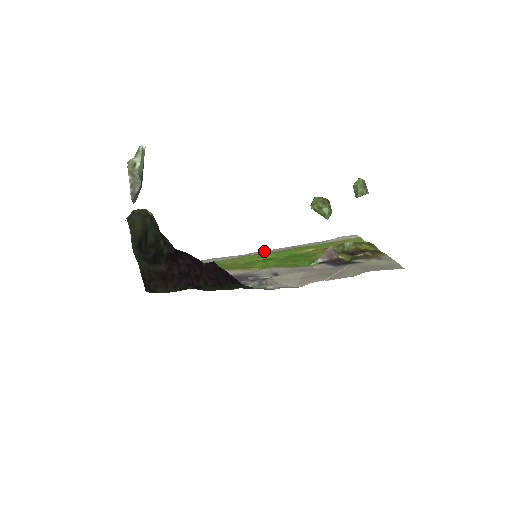
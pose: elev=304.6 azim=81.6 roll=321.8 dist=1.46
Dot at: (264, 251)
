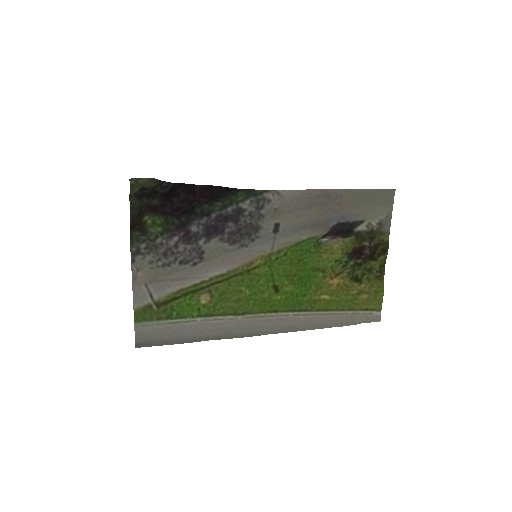
Dot at: (274, 330)
